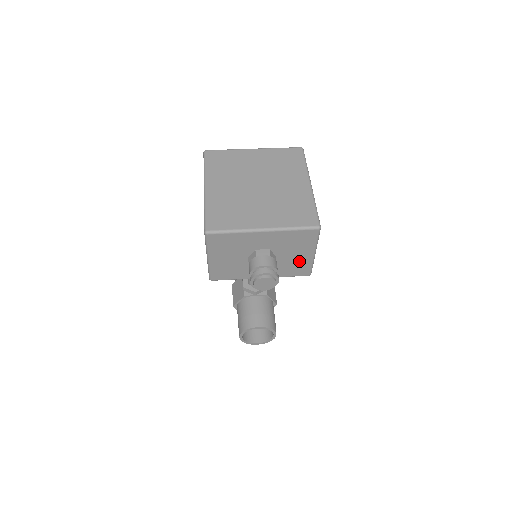
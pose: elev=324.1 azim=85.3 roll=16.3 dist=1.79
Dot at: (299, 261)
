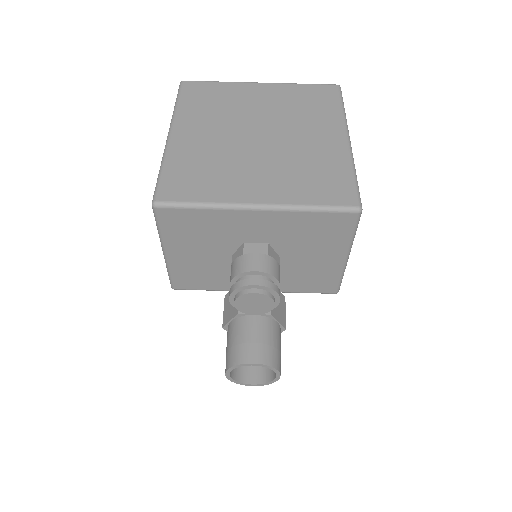
Dot at: (319, 268)
